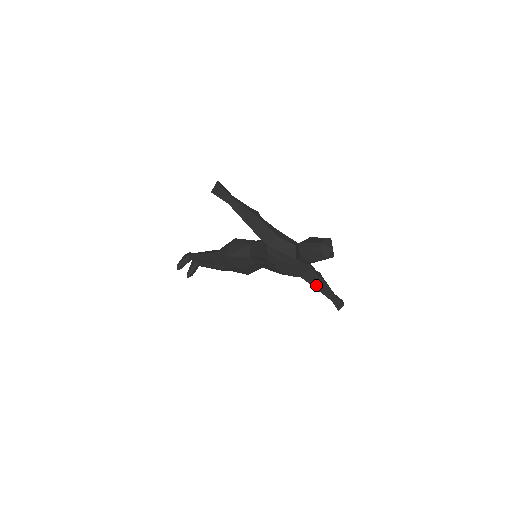
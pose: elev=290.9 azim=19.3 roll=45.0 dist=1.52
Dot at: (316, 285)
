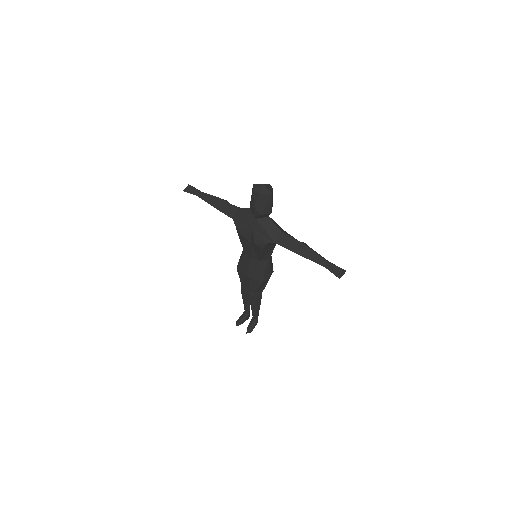
Dot at: (297, 250)
